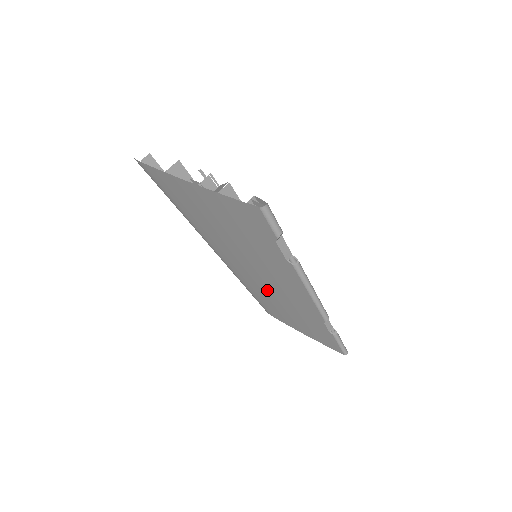
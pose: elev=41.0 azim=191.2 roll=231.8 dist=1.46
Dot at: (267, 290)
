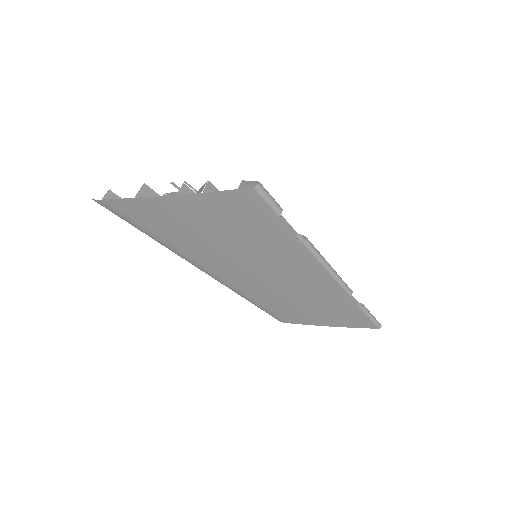
Dot at: (277, 291)
